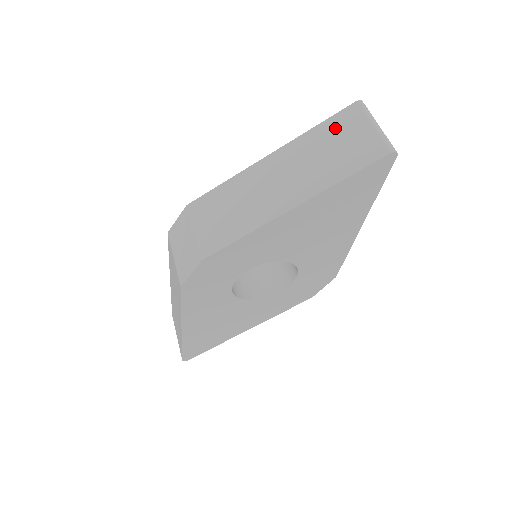
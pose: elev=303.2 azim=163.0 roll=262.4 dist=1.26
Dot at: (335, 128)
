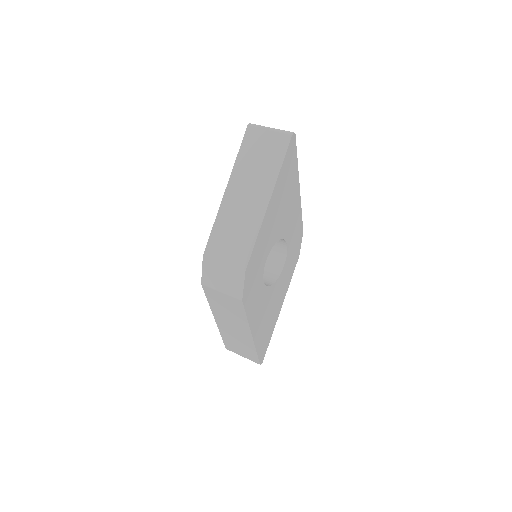
Dot at: (250, 147)
